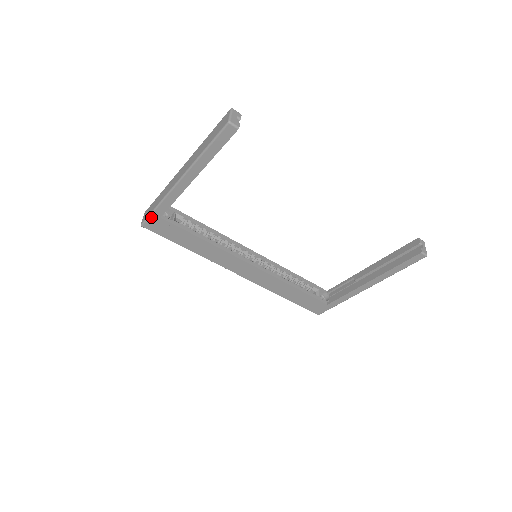
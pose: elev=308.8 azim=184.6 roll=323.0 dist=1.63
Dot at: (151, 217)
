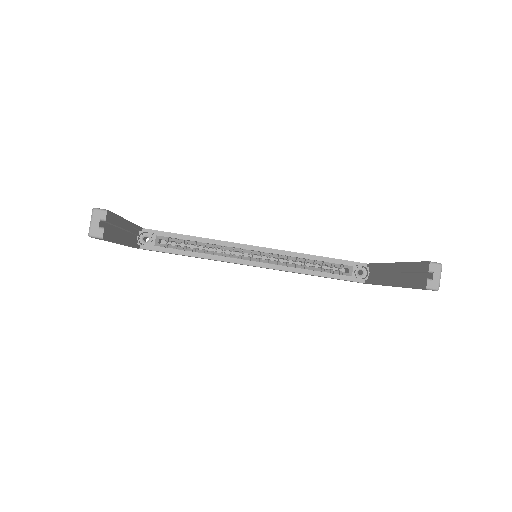
Dot at: occluded
